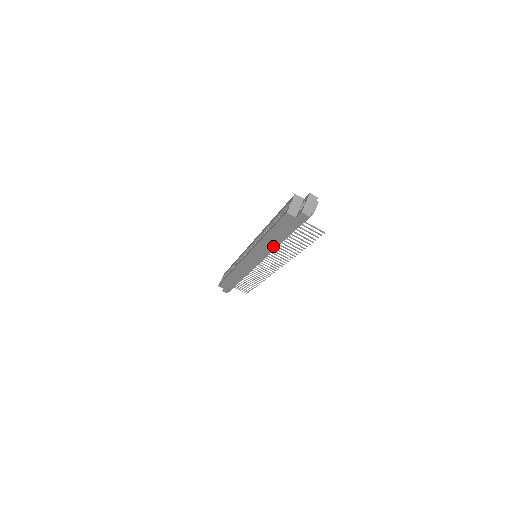
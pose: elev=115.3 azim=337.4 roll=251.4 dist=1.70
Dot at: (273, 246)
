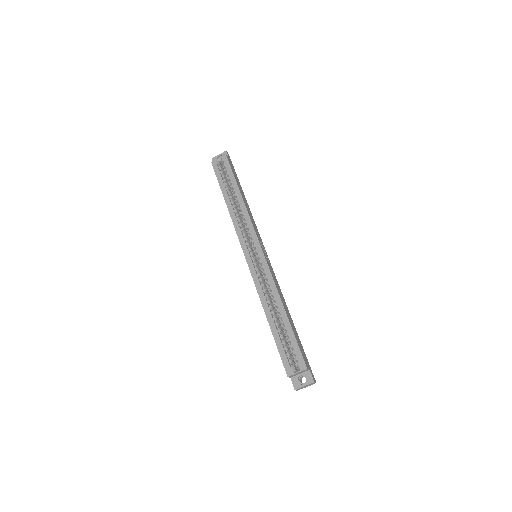
Dot at: occluded
